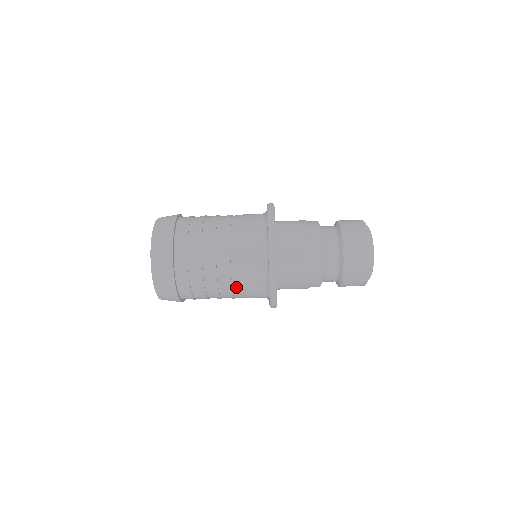
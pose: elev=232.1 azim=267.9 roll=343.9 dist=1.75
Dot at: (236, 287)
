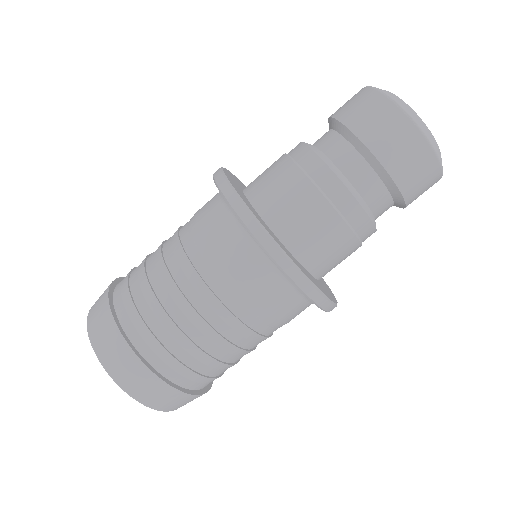
Dot at: (225, 296)
